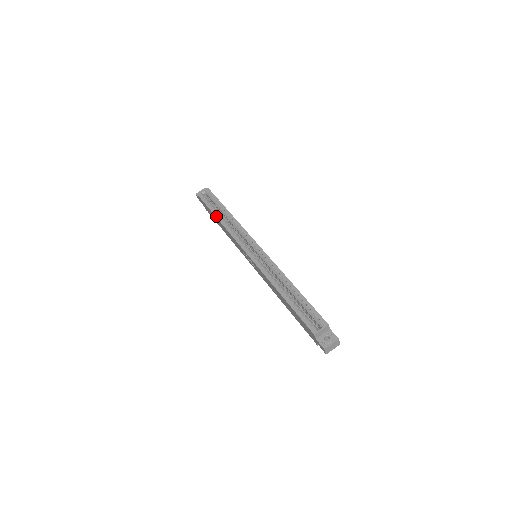
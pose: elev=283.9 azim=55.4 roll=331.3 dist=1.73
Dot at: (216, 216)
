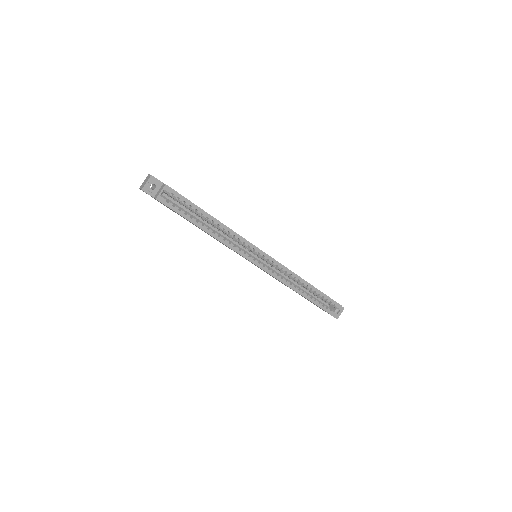
Dot at: (202, 229)
